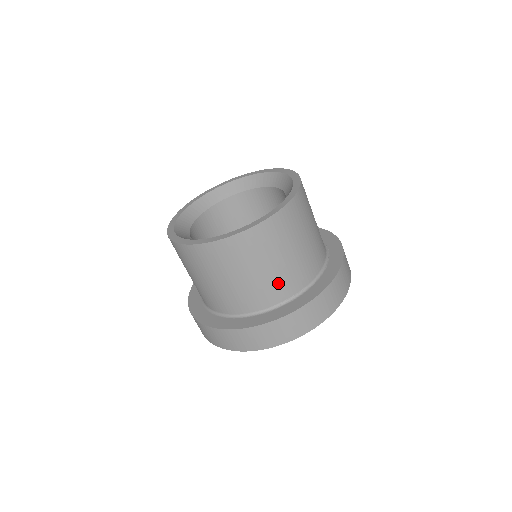
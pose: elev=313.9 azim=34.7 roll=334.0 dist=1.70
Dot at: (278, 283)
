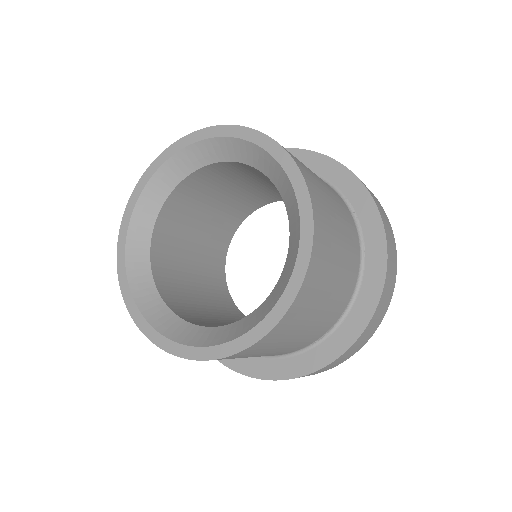
Dot at: (319, 327)
